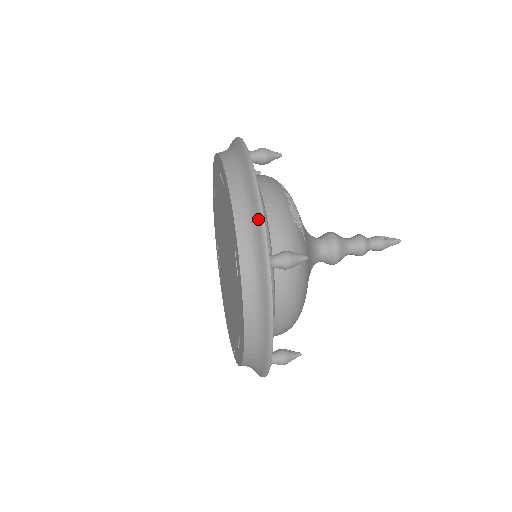
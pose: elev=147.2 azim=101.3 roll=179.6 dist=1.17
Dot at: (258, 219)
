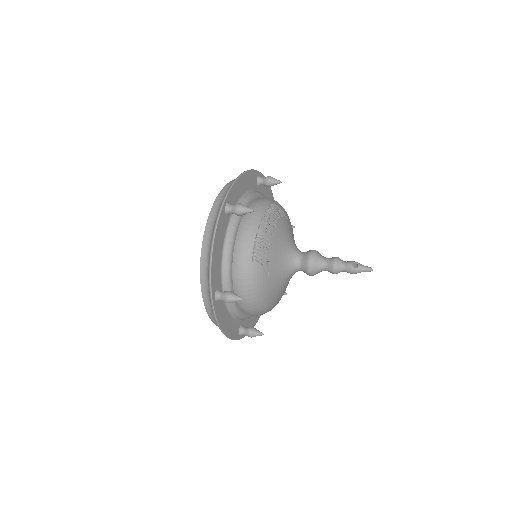
Dot at: (209, 272)
